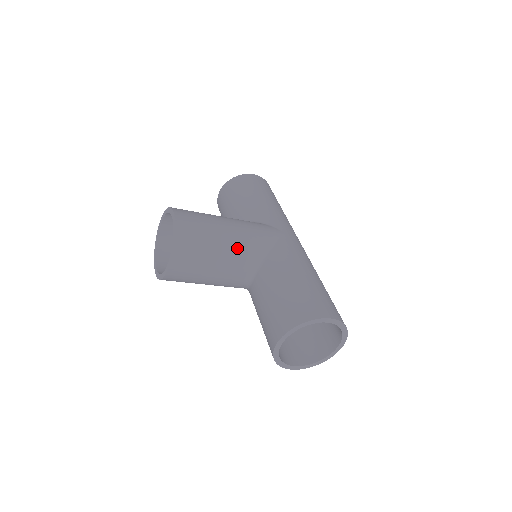
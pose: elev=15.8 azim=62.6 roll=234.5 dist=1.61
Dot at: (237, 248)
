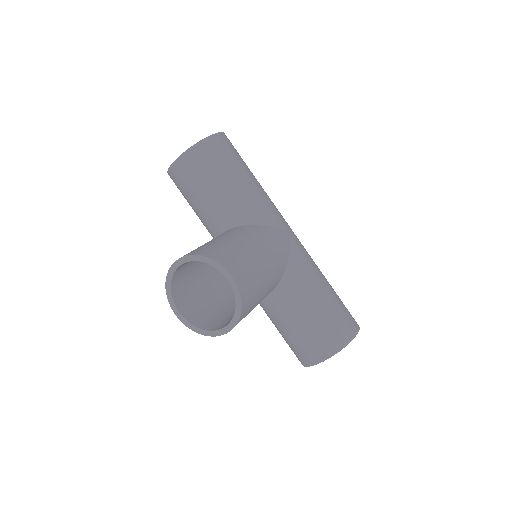
Dot at: (273, 279)
